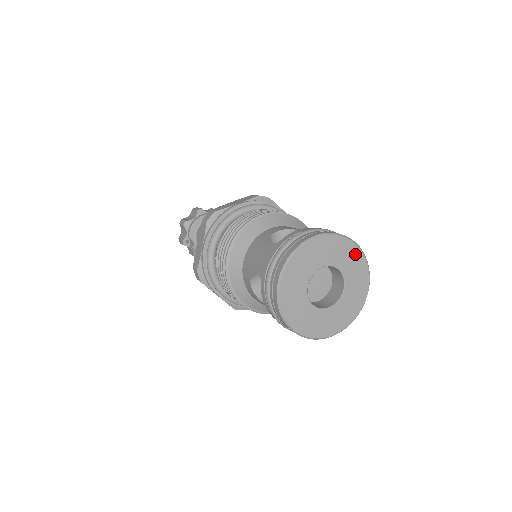
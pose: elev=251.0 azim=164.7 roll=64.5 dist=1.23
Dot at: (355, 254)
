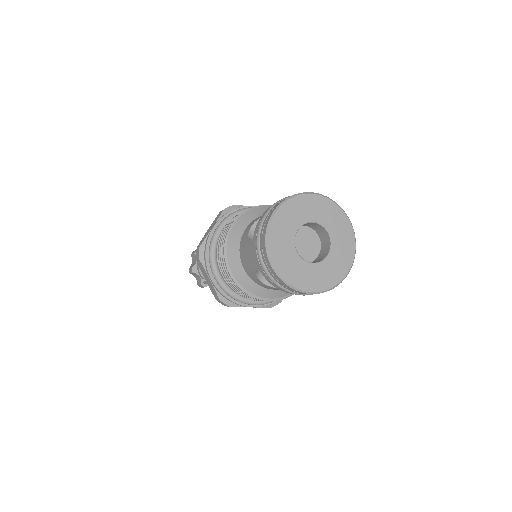
Dot at: (316, 201)
